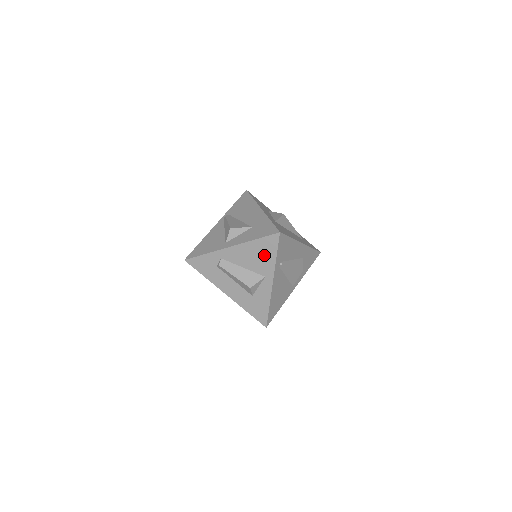
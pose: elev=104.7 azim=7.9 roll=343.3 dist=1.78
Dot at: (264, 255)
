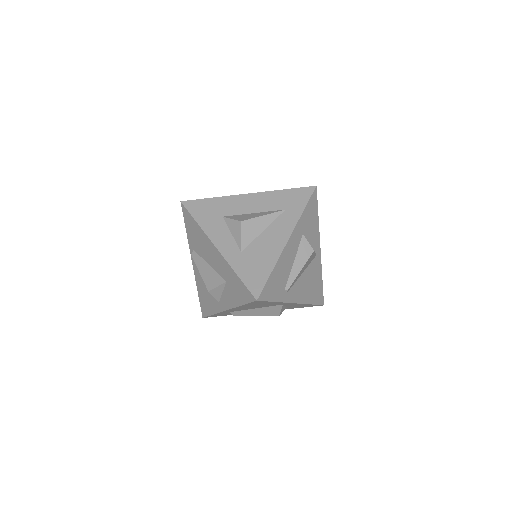
Dot at: (263, 304)
